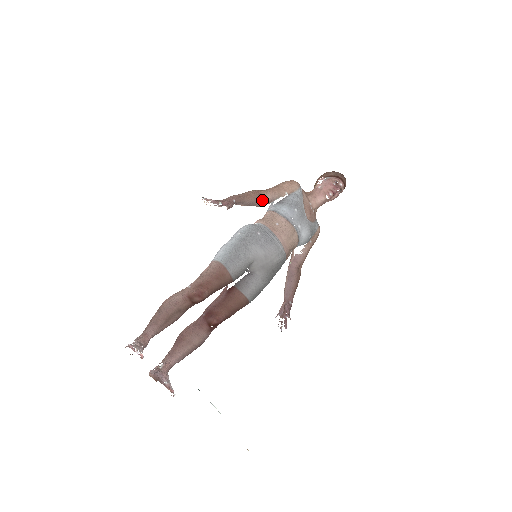
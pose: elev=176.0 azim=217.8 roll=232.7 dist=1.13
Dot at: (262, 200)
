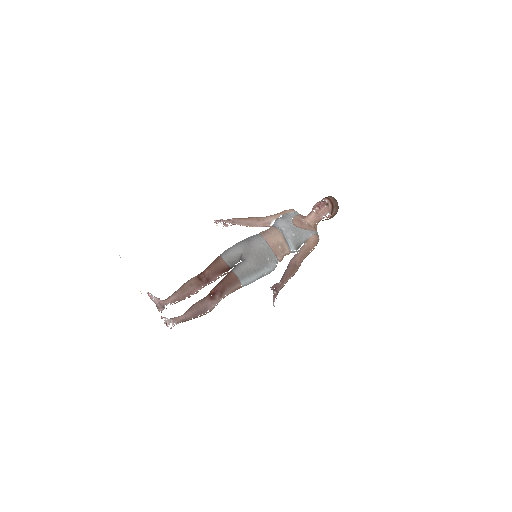
Dot at: (260, 221)
